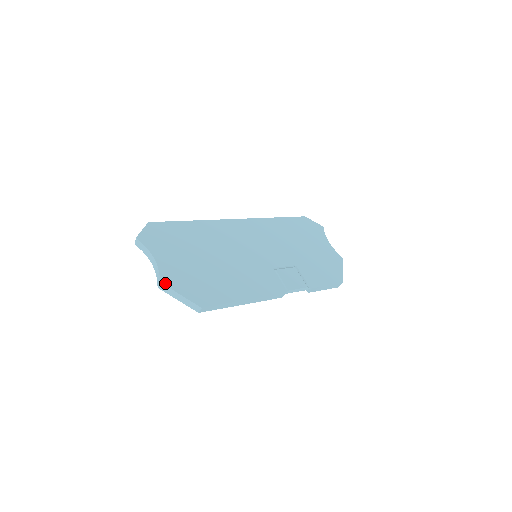
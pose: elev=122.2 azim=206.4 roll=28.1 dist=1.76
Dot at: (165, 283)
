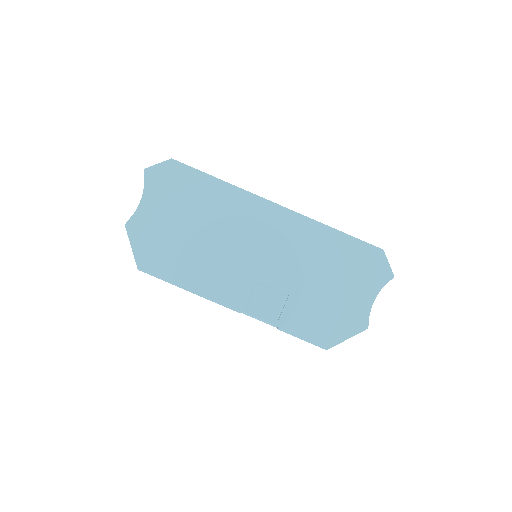
Dot at: (128, 228)
